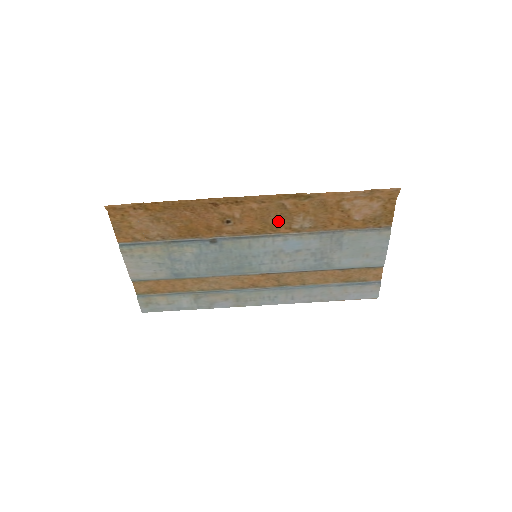
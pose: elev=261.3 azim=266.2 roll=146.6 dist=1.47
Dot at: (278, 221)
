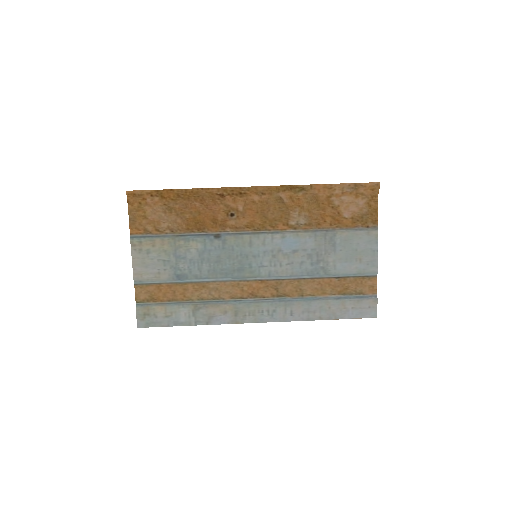
Dot at: (276, 216)
